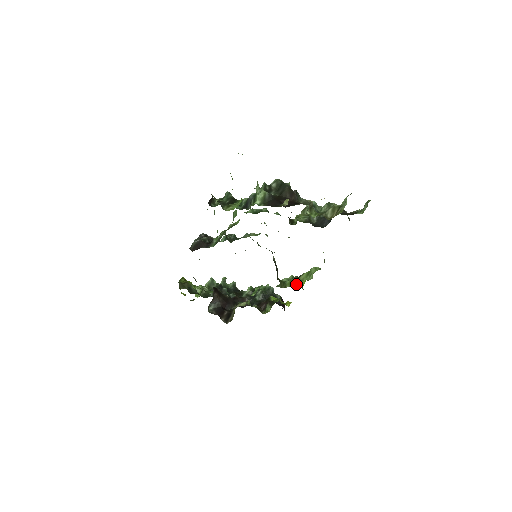
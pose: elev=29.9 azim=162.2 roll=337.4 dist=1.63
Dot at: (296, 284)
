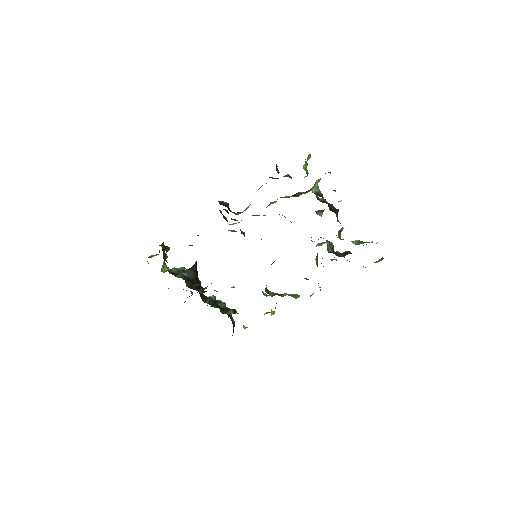
Dot at: (280, 295)
